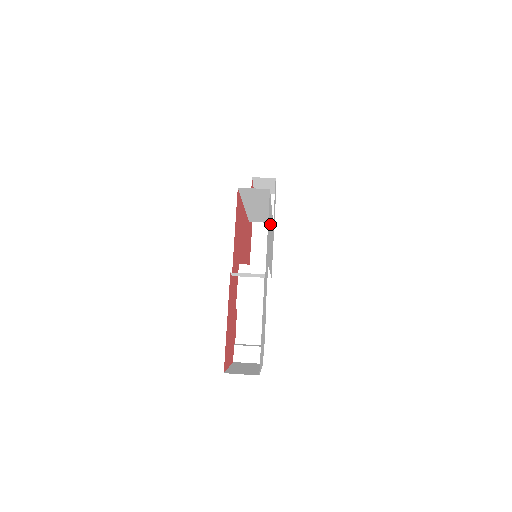
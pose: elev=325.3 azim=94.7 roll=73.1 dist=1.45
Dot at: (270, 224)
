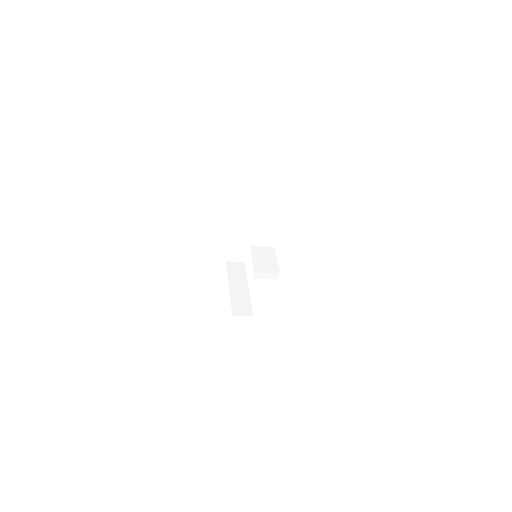
Dot at: occluded
